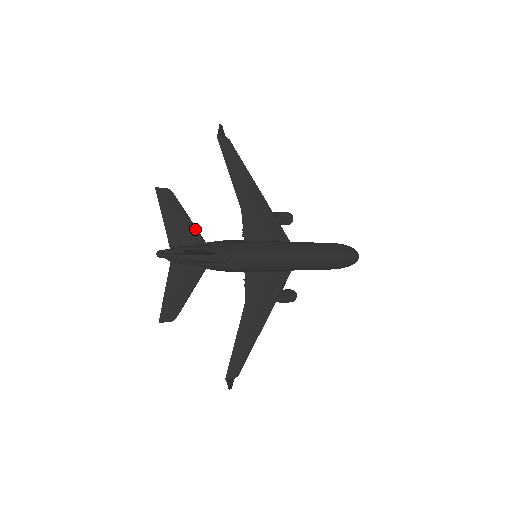
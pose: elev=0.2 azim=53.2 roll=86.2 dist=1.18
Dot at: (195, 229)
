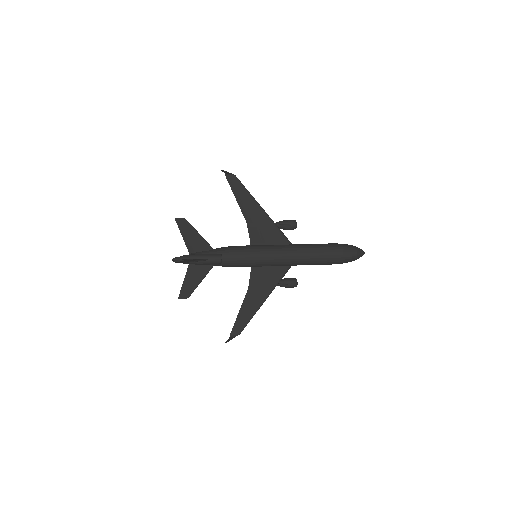
Dot at: (204, 241)
